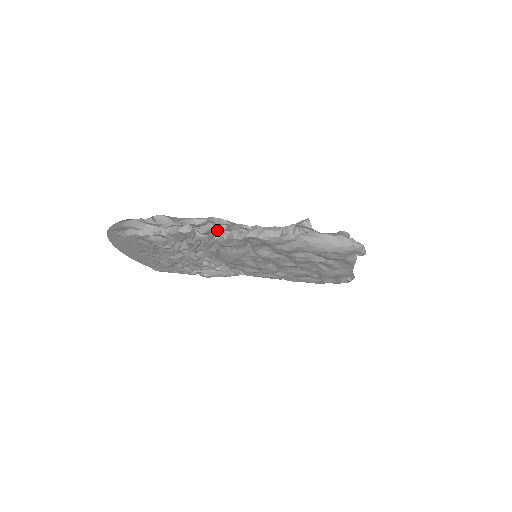
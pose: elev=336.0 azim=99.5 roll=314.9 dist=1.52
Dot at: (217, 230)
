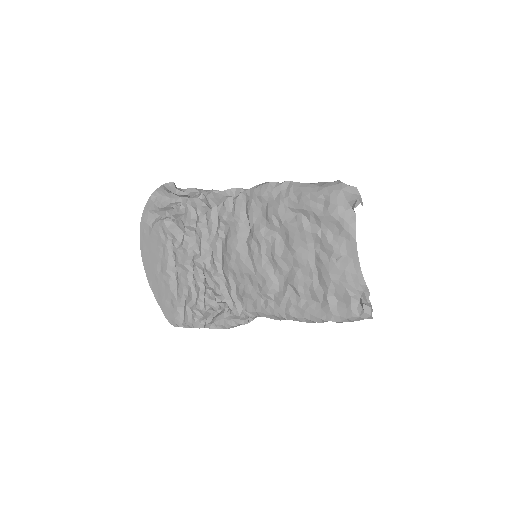
Dot at: (220, 194)
